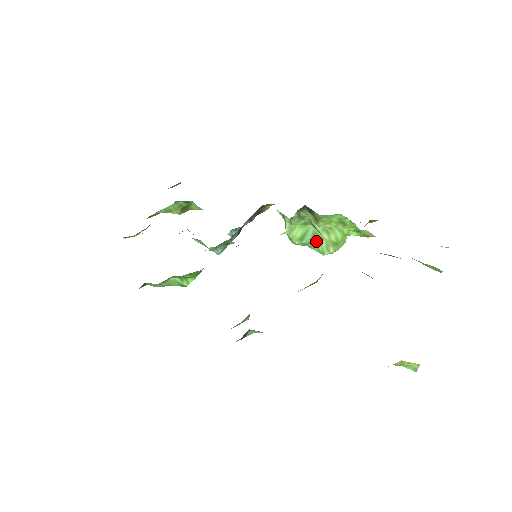
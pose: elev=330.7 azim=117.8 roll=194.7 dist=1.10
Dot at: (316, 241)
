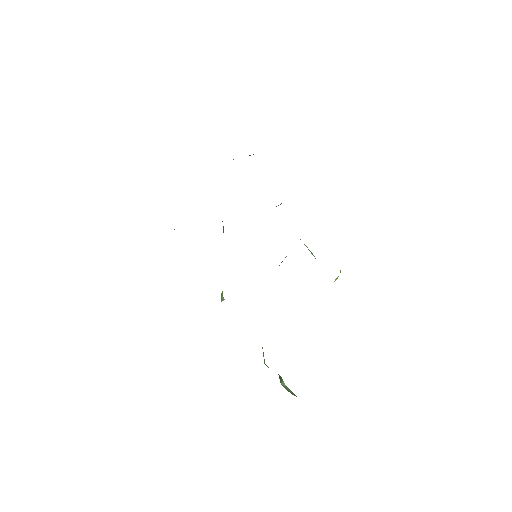
Dot at: occluded
